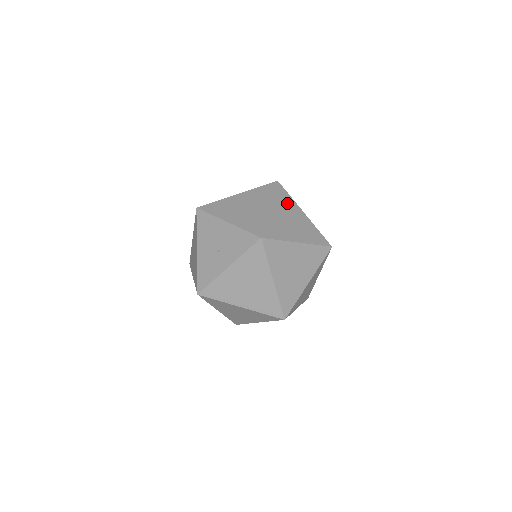
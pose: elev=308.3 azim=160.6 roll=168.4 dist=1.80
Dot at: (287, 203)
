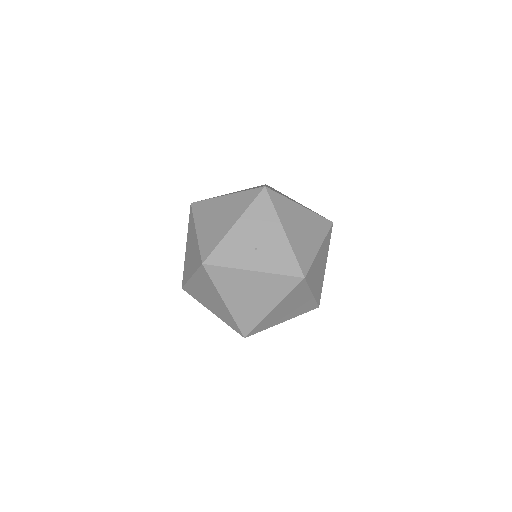
Dot at: (326, 249)
